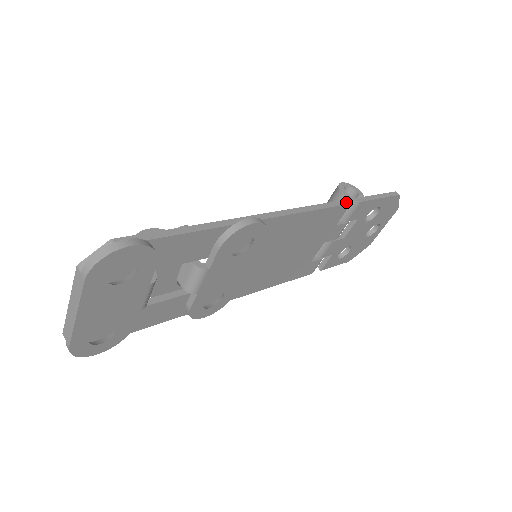
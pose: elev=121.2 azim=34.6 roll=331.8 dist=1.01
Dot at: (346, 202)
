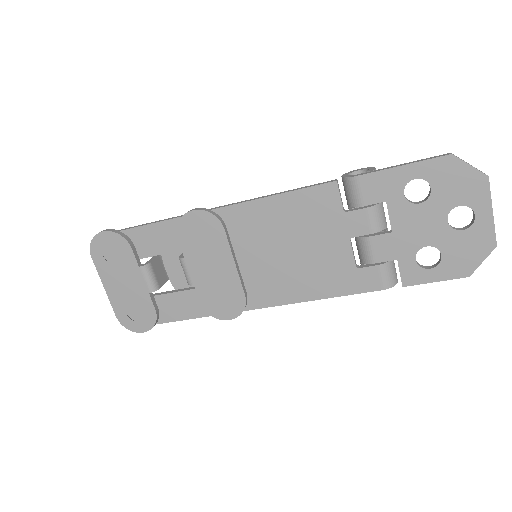
Dot at: (331, 181)
